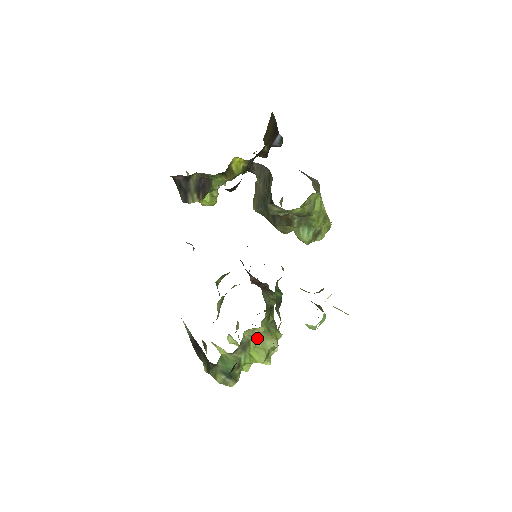
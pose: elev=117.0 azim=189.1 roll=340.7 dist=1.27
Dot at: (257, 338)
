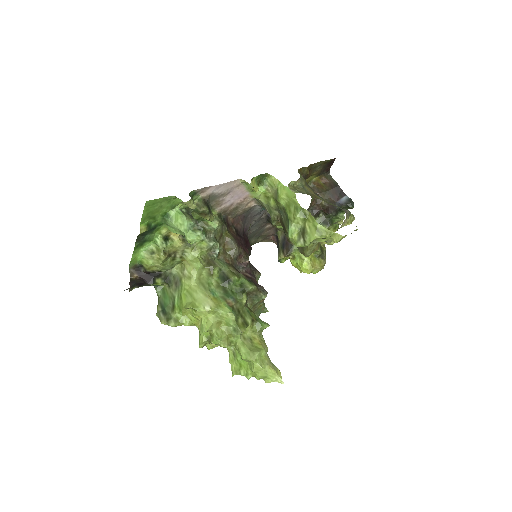
Dot at: (190, 282)
